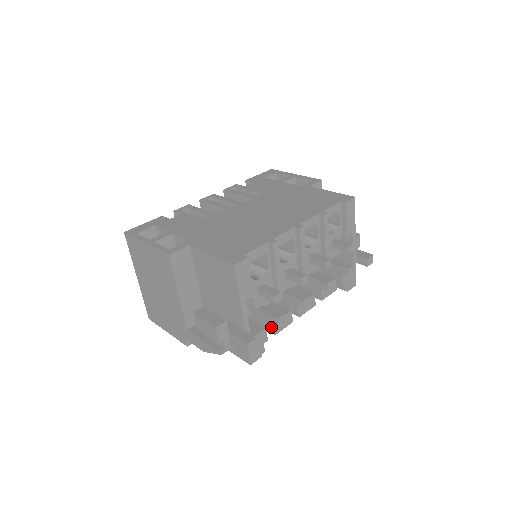
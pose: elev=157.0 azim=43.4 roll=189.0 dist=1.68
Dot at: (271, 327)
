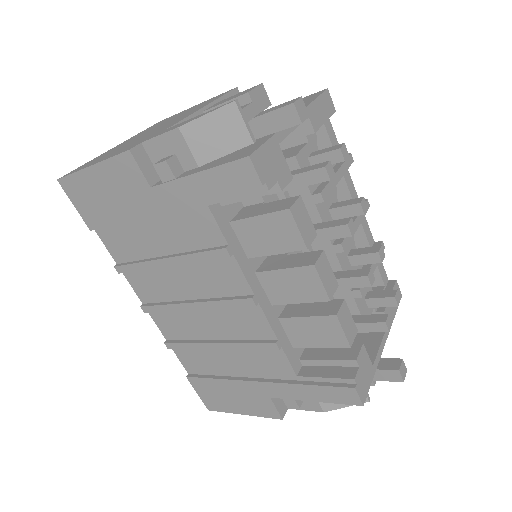
Dot at: (288, 203)
